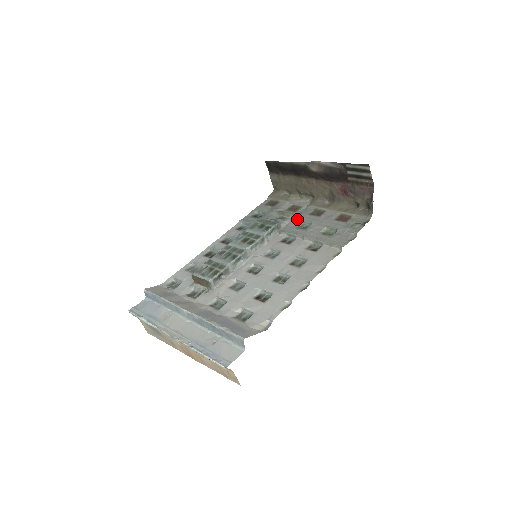
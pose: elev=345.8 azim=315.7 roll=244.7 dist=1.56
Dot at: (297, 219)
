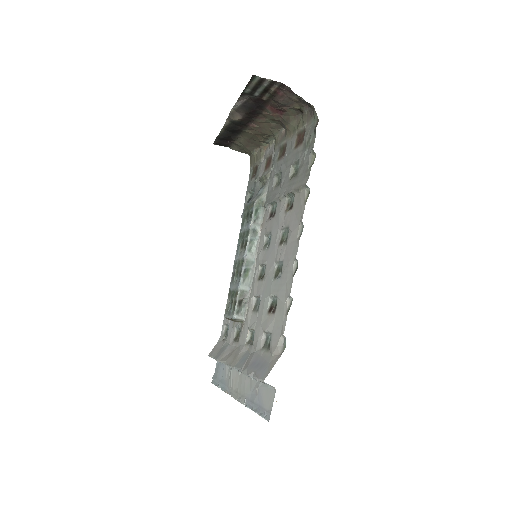
Dot at: (271, 176)
